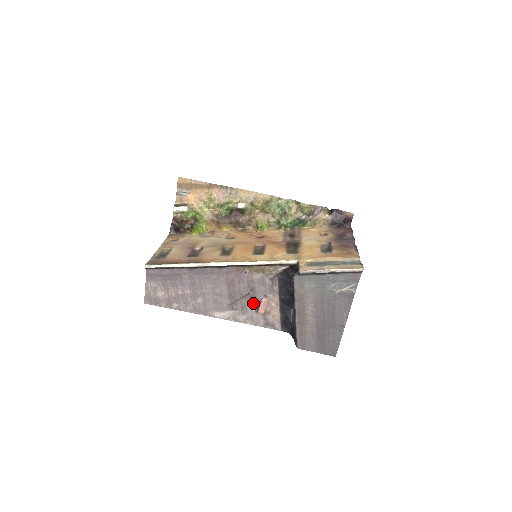
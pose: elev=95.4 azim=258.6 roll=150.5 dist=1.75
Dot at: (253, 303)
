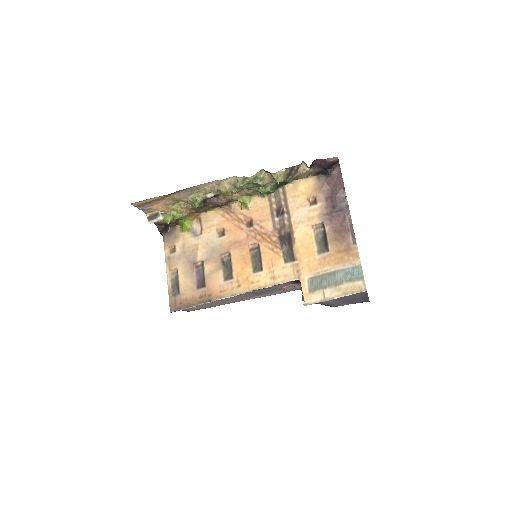
Dot at: (276, 290)
